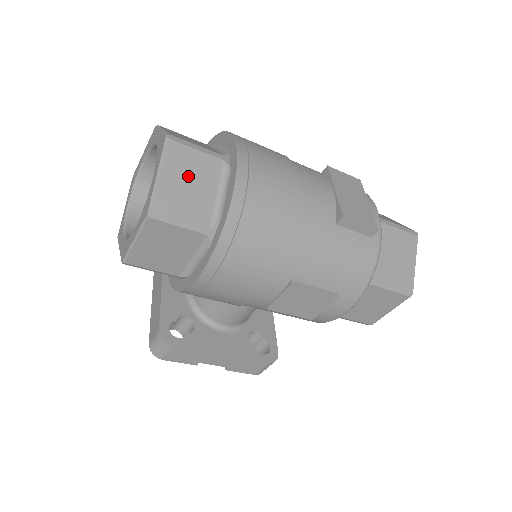
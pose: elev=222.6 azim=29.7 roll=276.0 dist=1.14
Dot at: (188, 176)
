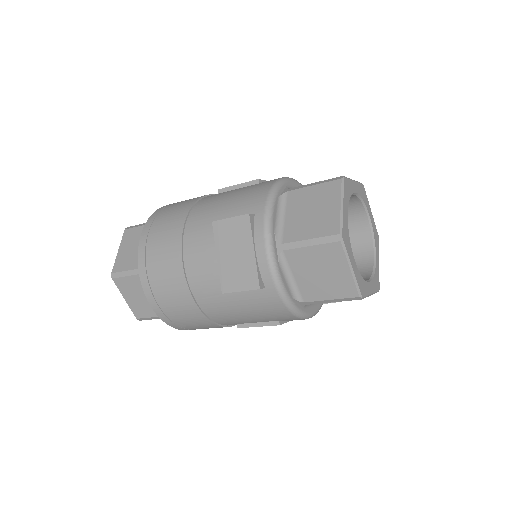
Dot at: (136, 293)
